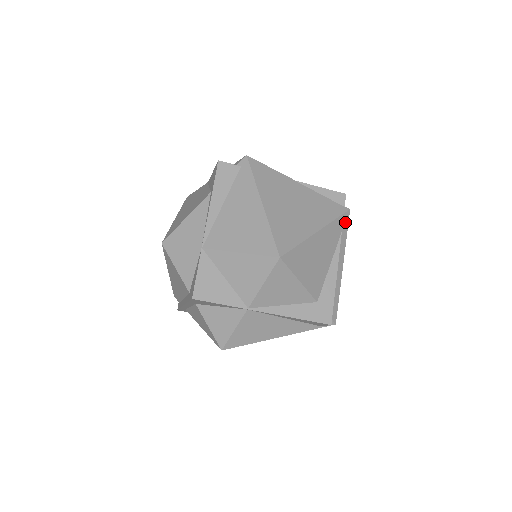
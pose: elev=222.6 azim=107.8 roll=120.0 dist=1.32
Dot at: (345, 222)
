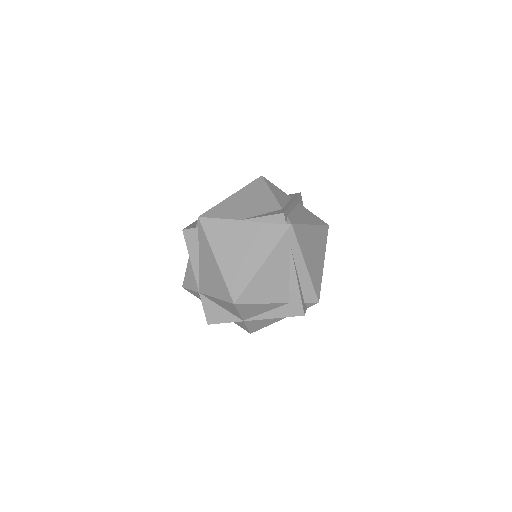
Dot at: (291, 236)
